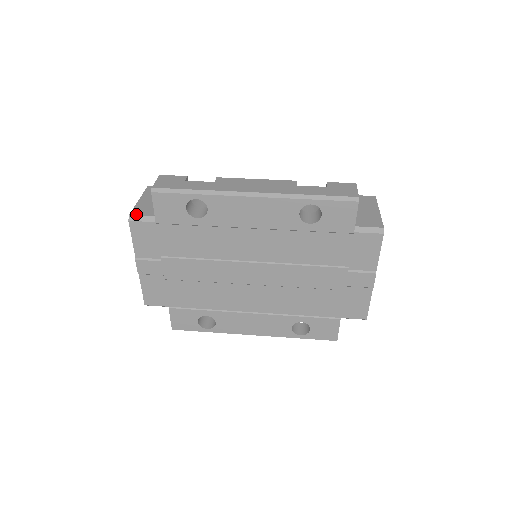
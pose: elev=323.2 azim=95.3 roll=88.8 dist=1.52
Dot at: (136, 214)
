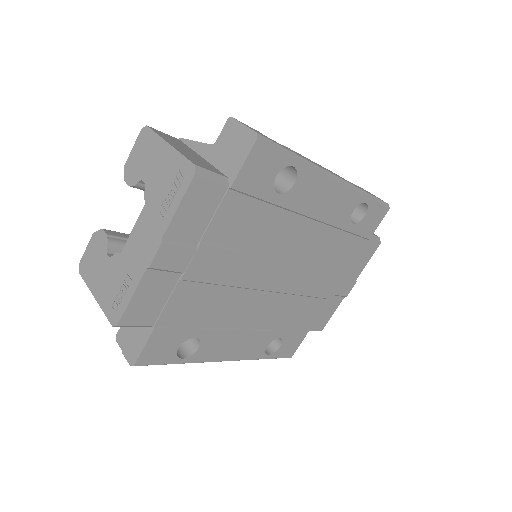
Dot at: (202, 166)
